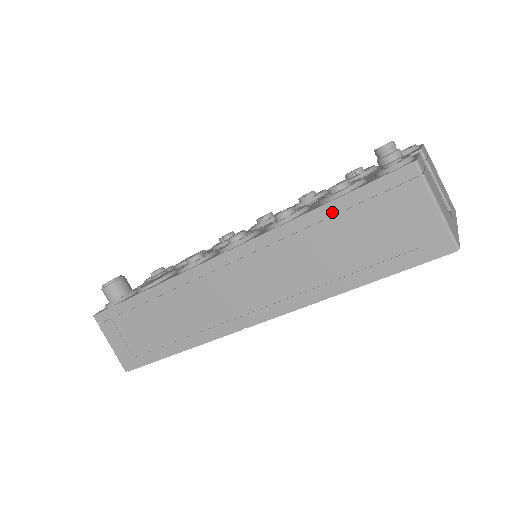
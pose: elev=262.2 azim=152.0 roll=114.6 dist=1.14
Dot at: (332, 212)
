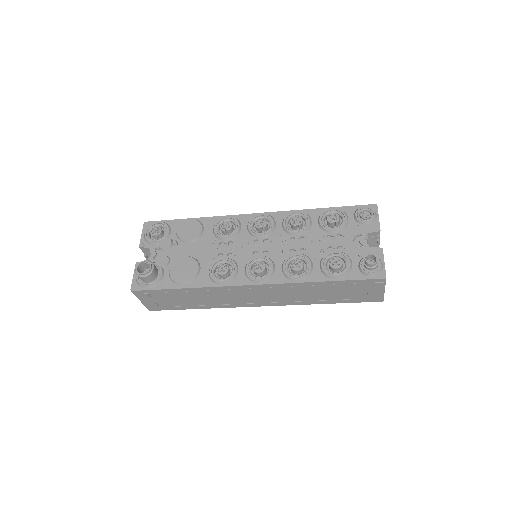
Dot at: (332, 284)
